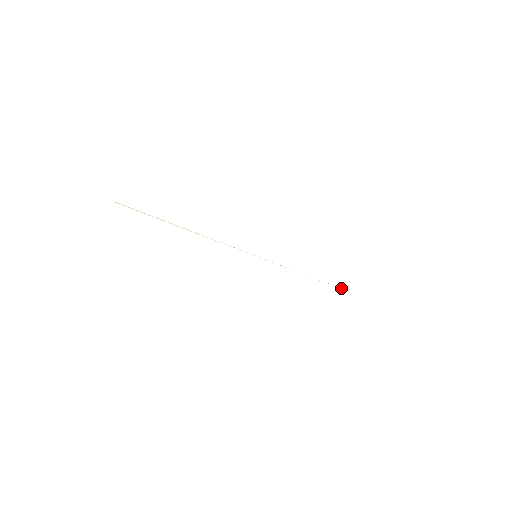
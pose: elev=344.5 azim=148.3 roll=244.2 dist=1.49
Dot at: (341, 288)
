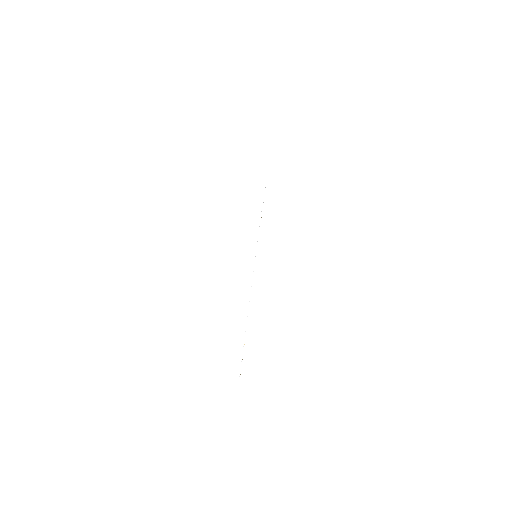
Dot at: (273, 127)
